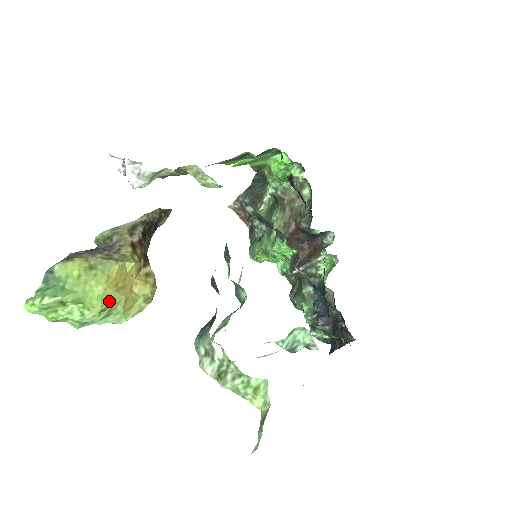
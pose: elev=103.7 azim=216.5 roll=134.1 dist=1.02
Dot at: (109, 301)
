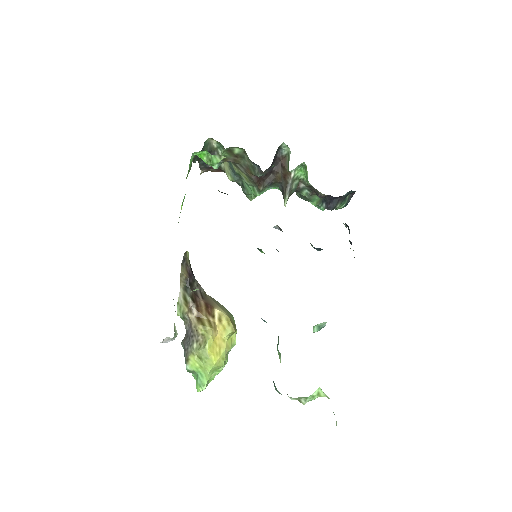
Dot at: (222, 360)
